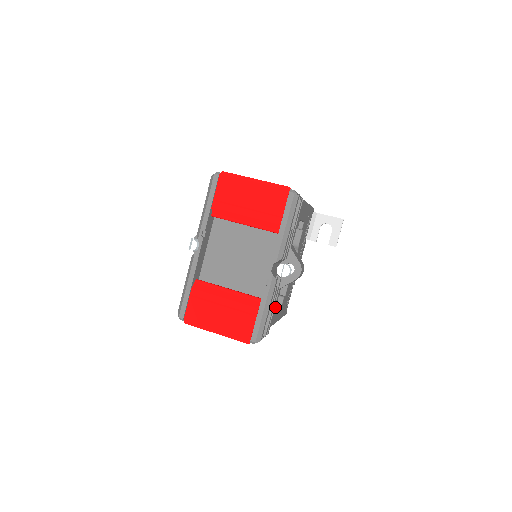
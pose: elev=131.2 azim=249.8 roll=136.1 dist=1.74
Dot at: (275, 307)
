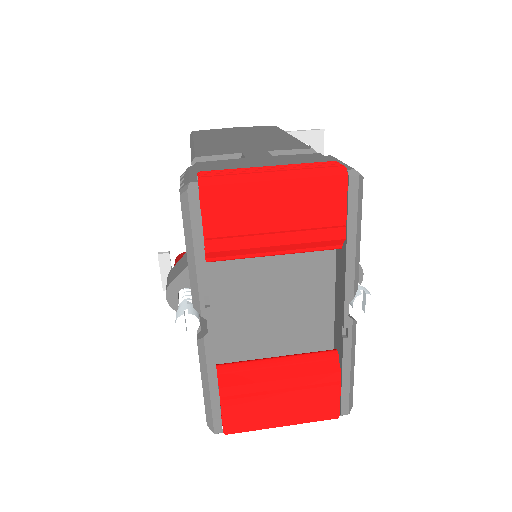
Dot at: occluded
